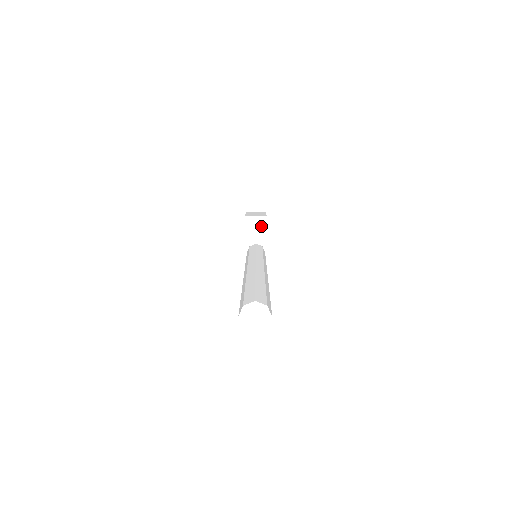
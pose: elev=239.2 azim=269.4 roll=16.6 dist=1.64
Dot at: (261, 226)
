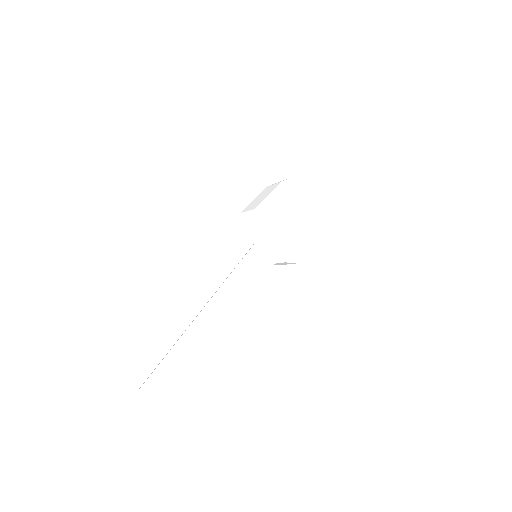
Dot at: (252, 223)
